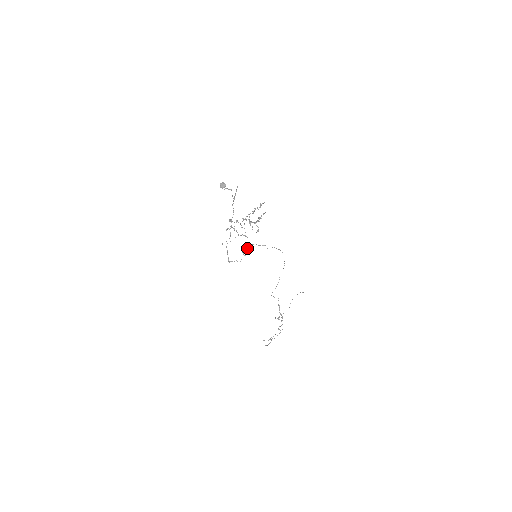
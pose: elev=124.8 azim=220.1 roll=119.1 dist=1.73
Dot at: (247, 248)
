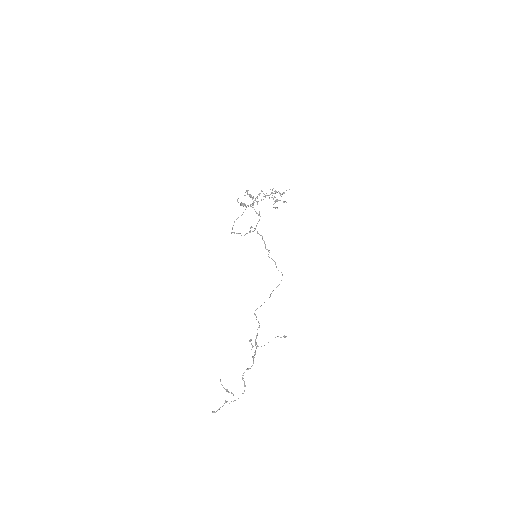
Dot at: (256, 225)
